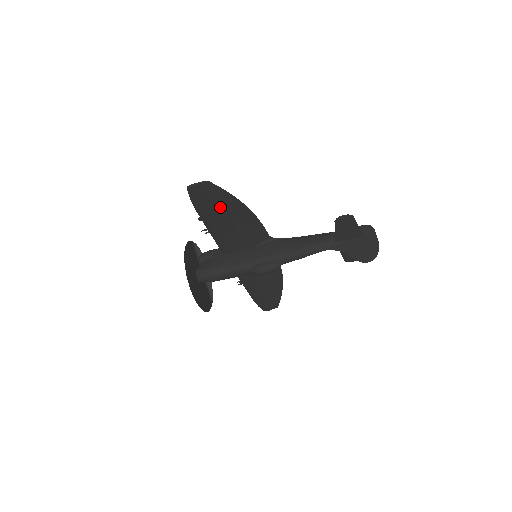
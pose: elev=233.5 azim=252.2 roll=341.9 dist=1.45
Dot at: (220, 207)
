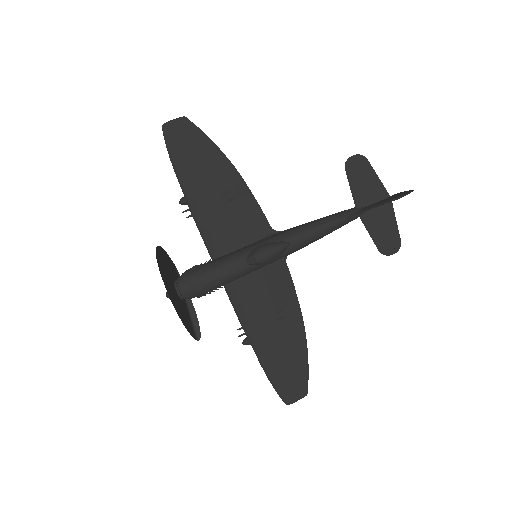
Dot at: (202, 162)
